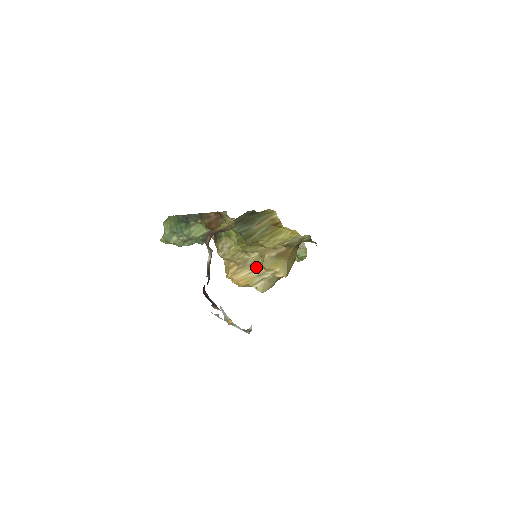
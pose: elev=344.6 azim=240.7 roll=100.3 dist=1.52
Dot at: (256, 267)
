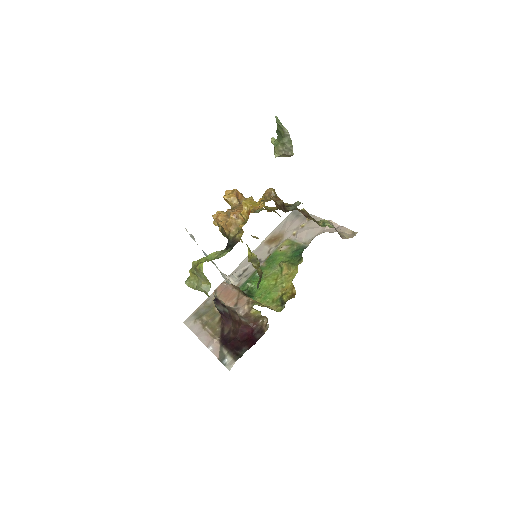
Dot at: occluded
